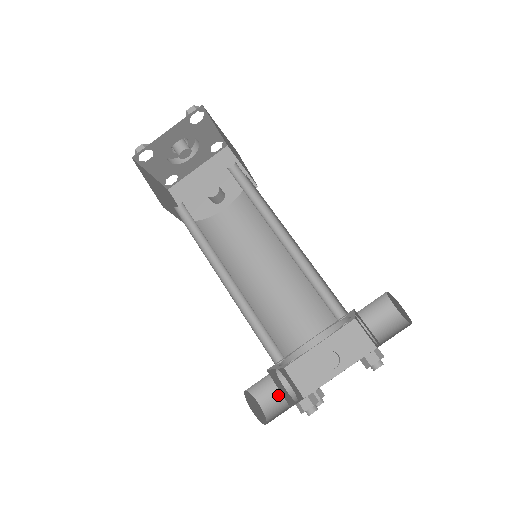
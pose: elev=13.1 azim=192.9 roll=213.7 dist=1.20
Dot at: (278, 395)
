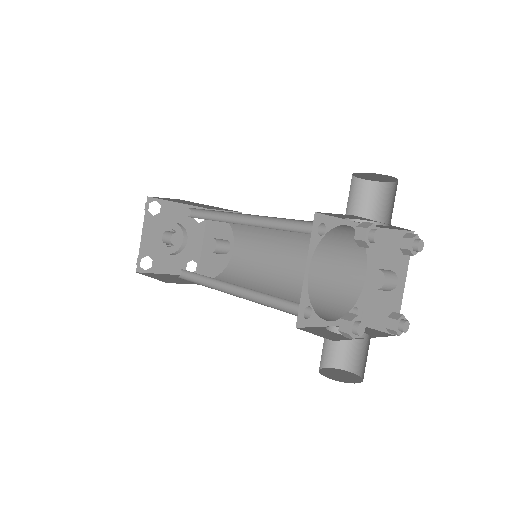
Dot at: (359, 350)
